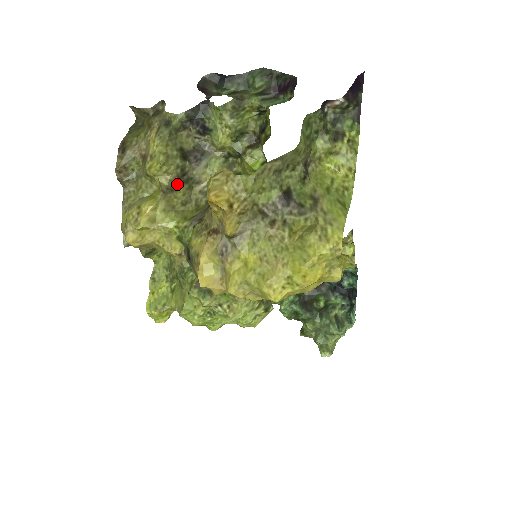
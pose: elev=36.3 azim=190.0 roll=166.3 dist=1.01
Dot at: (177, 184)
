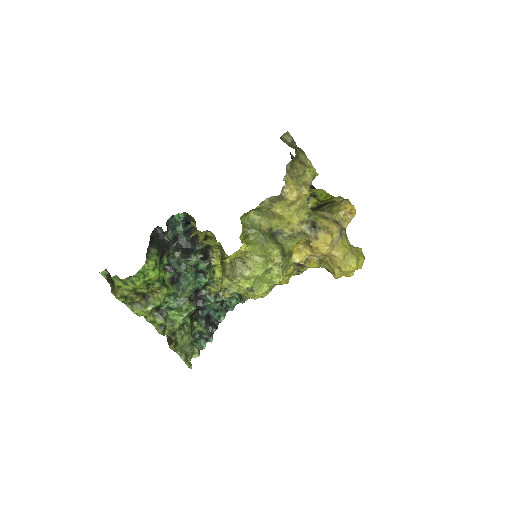
Dot at: occluded
